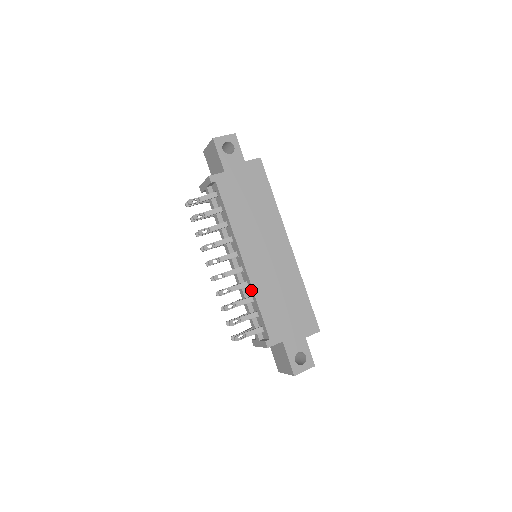
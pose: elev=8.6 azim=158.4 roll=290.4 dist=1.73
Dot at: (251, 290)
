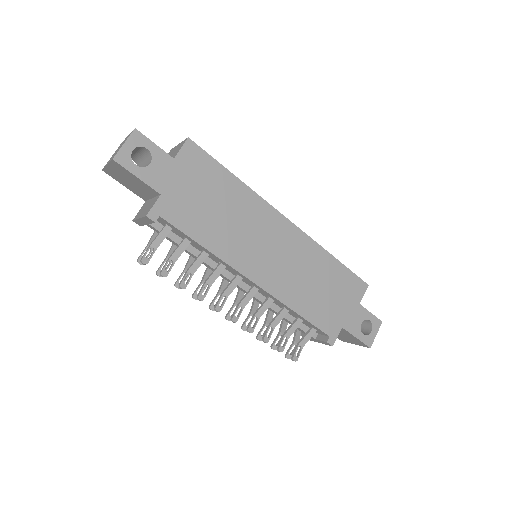
Dot at: (281, 304)
